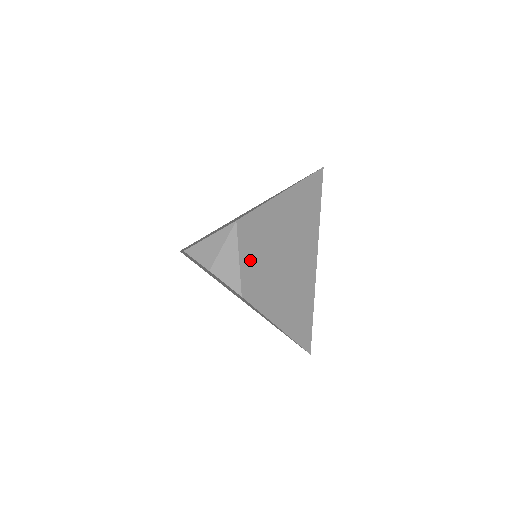
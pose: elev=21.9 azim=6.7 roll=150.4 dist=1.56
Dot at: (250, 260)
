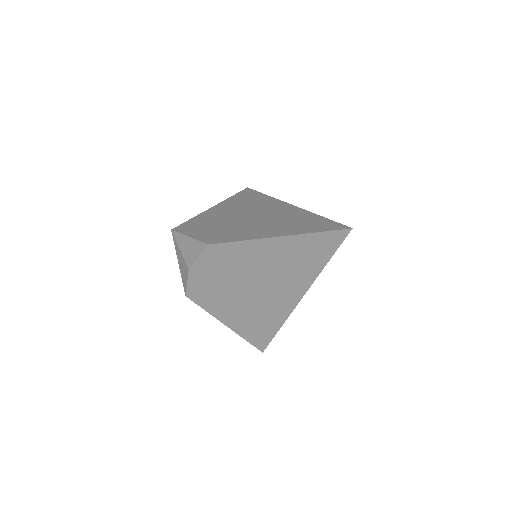
Dot at: (203, 233)
